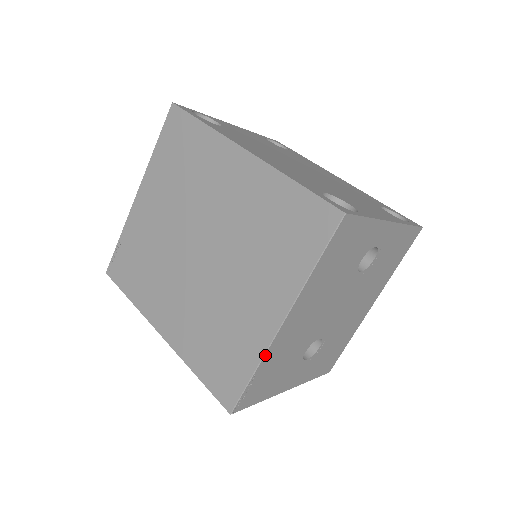
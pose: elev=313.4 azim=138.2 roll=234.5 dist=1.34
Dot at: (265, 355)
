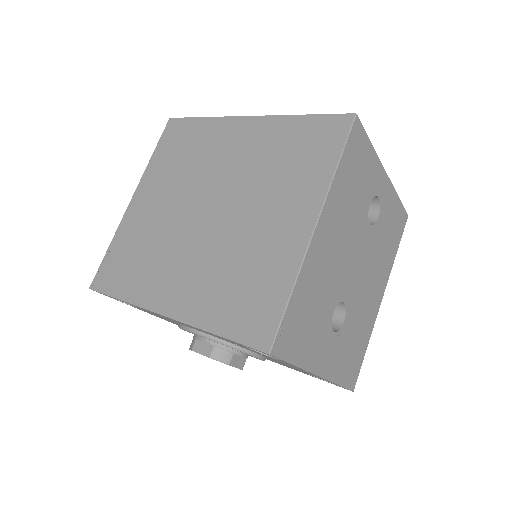
Dot at: (301, 267)
